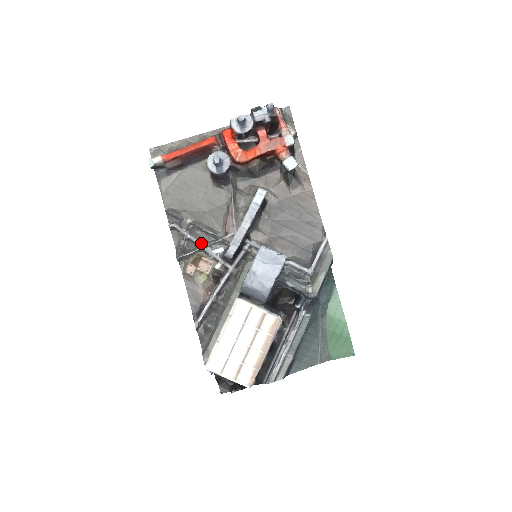
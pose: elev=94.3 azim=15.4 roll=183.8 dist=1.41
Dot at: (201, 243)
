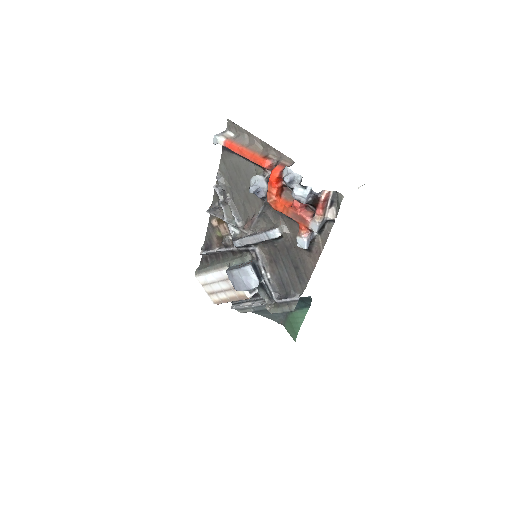
Dot at: (226, 217)
